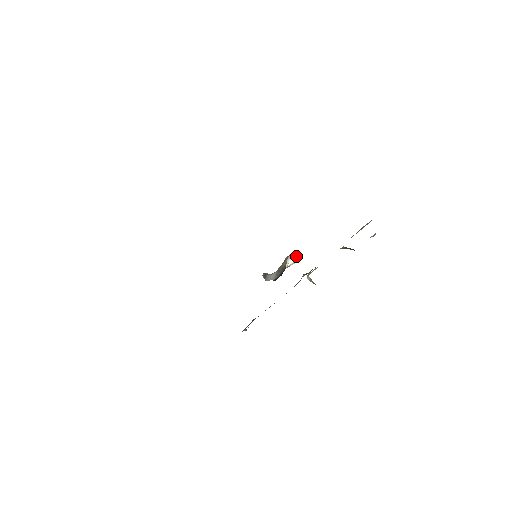
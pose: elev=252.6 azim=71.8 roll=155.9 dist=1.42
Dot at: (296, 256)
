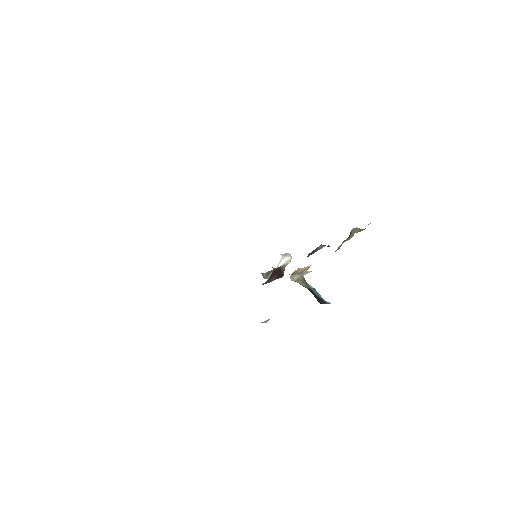
Dot at: (290, 255)
